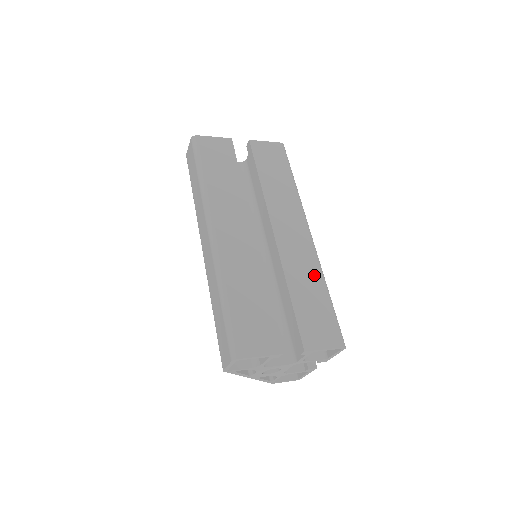
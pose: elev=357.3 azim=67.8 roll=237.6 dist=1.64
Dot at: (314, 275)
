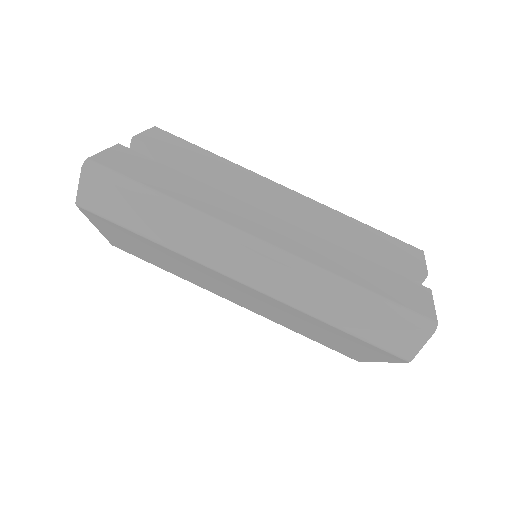
Dot at: (342, 217)
